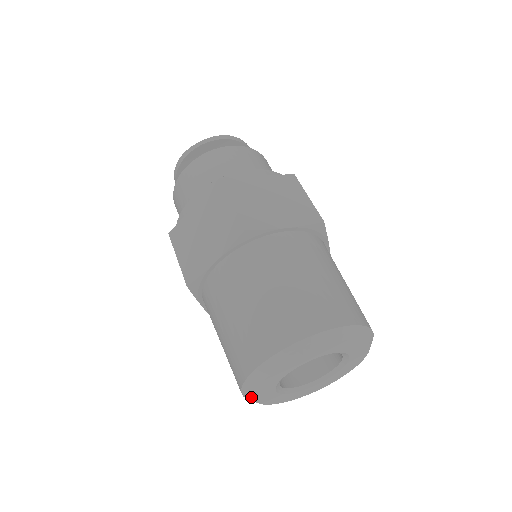
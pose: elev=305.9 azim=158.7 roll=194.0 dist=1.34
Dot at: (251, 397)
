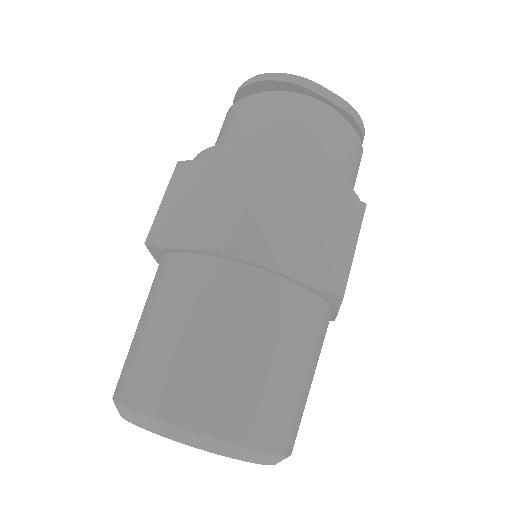
Dot at: occluded
